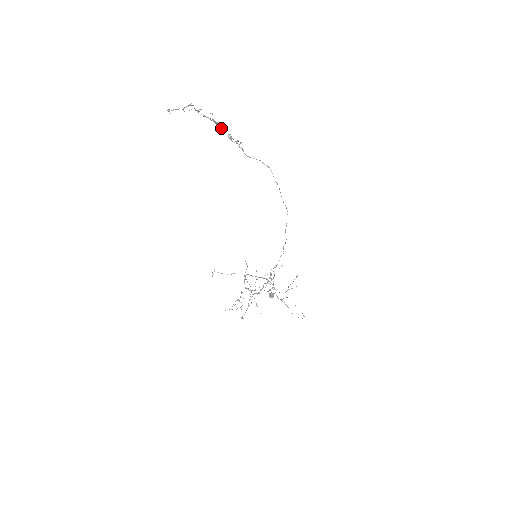
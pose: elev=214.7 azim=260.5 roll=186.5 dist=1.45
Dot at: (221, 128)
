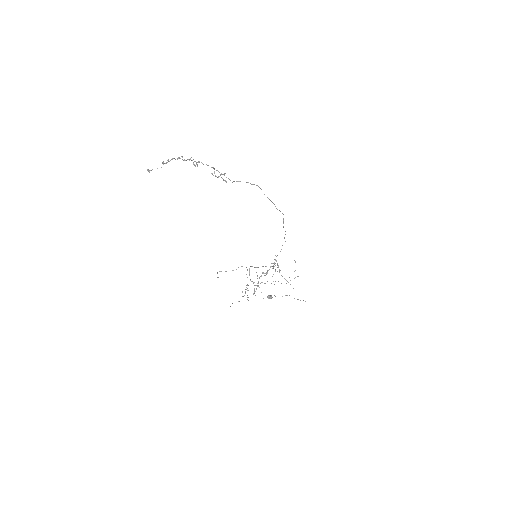
Dot at: occluded
